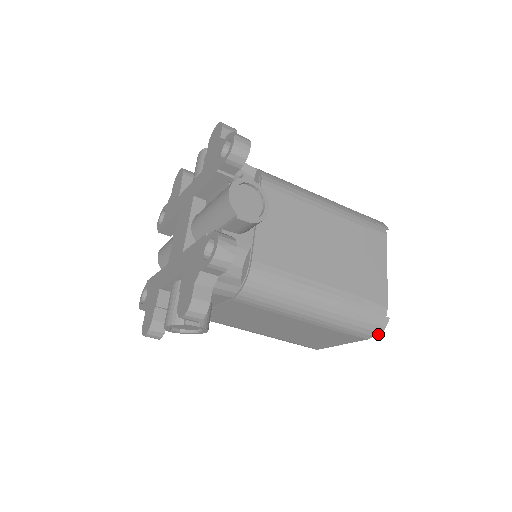
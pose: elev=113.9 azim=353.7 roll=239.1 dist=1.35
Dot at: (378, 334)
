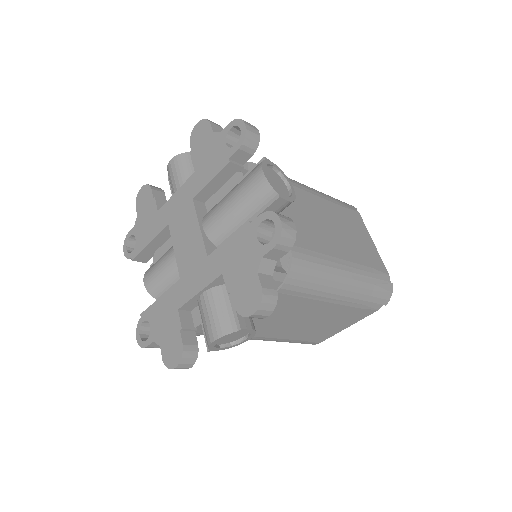
Dot at: (387, 301)
